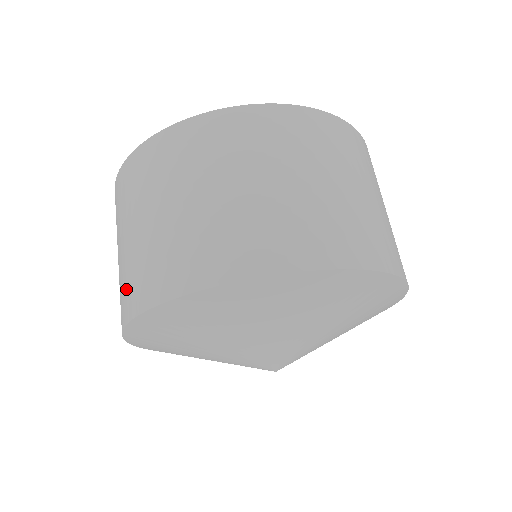
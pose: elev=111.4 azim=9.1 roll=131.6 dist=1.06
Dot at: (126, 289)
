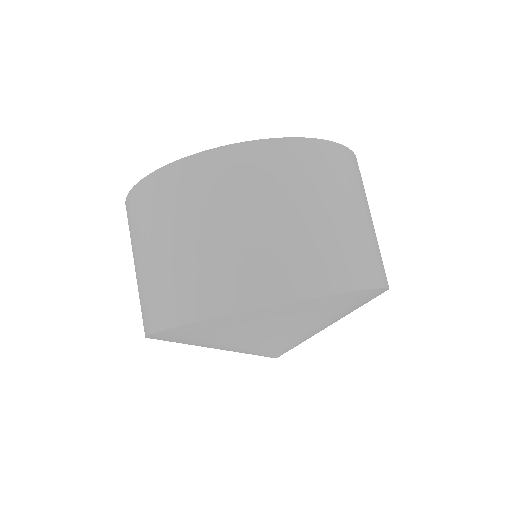
Dot at: occluded
